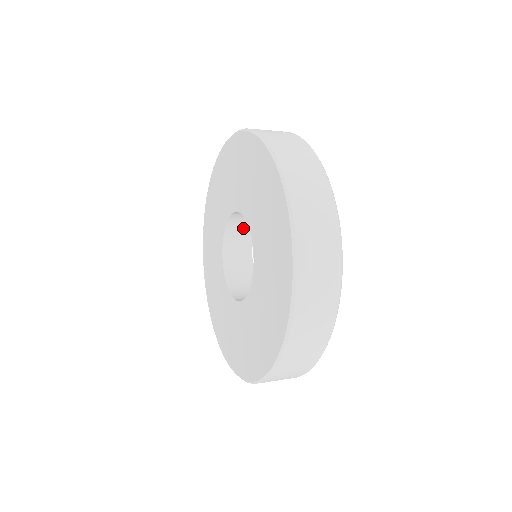
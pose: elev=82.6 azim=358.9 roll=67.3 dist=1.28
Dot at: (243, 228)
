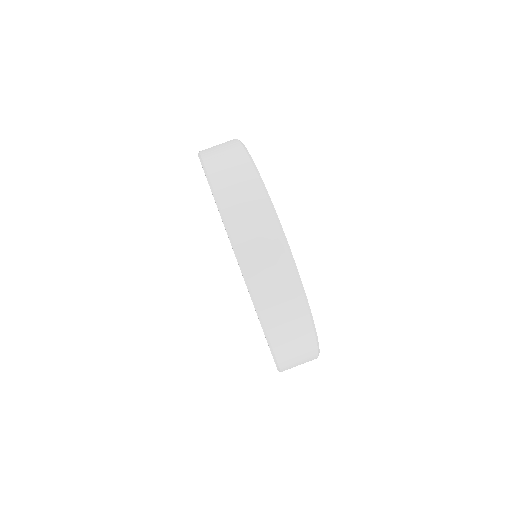
Dot at: occluded
